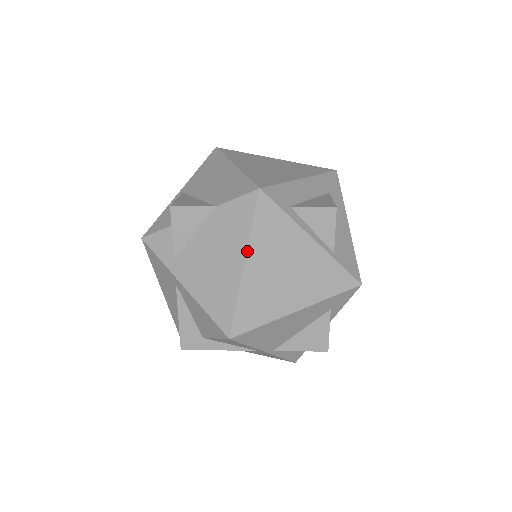
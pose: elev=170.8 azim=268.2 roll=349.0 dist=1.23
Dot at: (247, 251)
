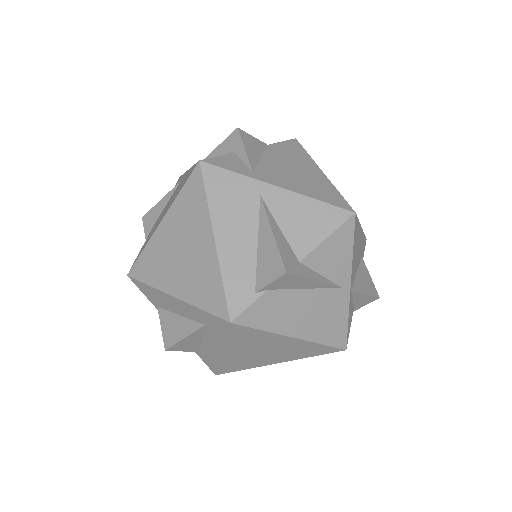
Dot at: (317, 165)
